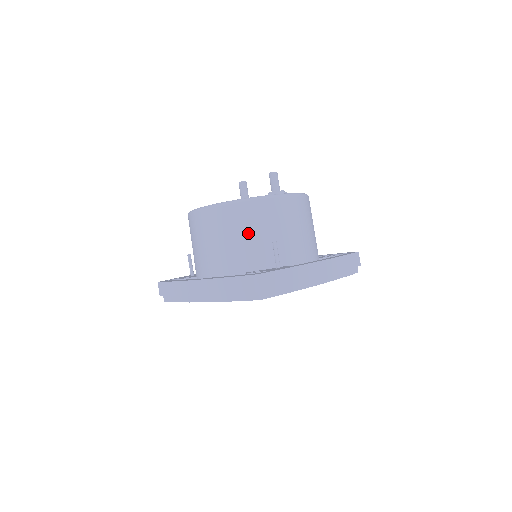
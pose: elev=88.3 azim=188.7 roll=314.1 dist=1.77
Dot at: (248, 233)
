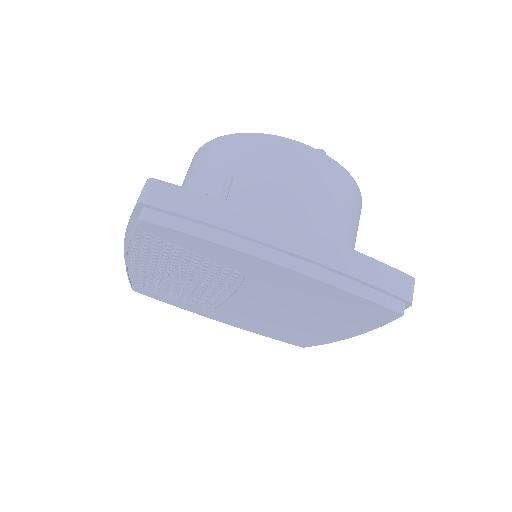
Dot at: (213, 173)
